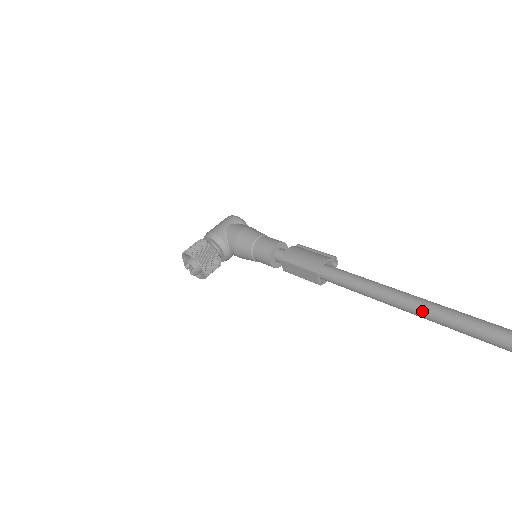
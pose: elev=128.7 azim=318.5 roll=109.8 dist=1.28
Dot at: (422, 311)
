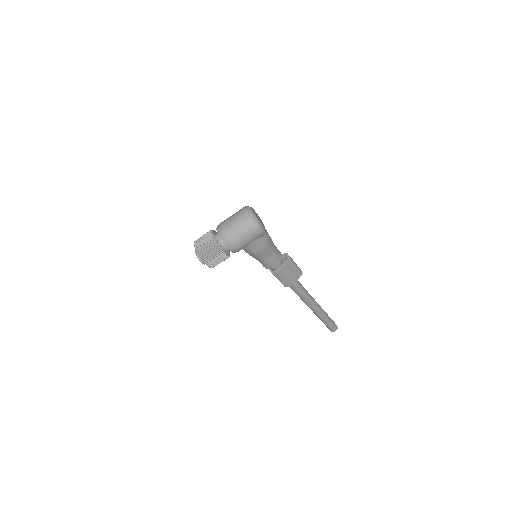
Dot at: (312, 310)
